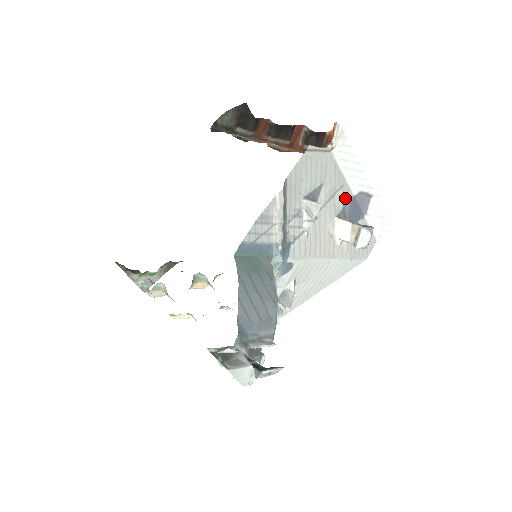
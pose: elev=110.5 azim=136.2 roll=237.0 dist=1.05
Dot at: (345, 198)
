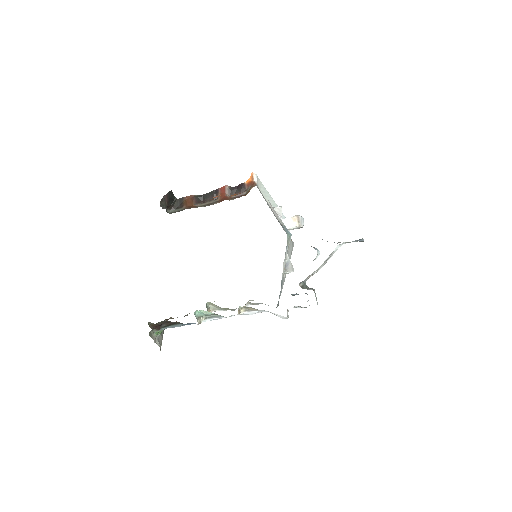
Dot at: occluded
